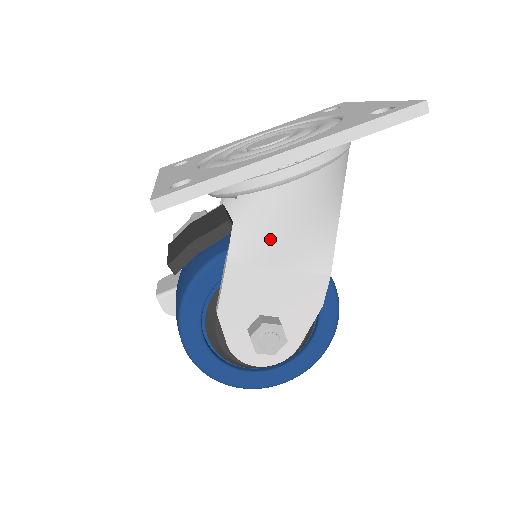
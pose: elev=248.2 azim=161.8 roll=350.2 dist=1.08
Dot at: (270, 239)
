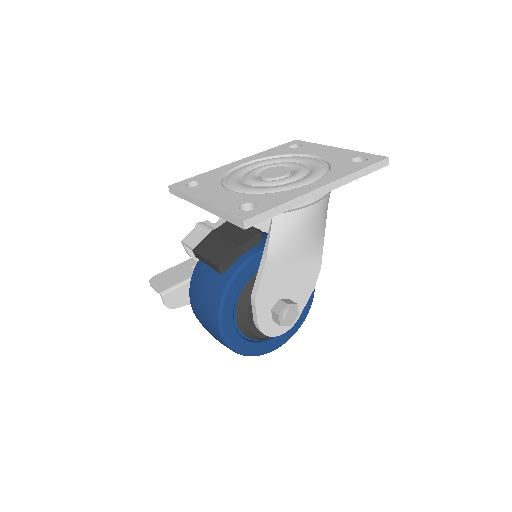
Dot at: (293, 244)
